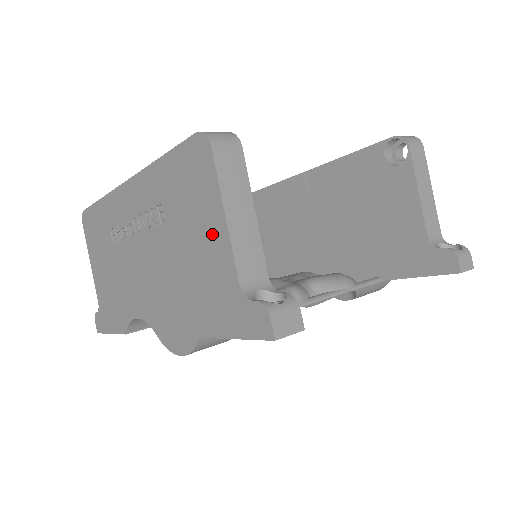
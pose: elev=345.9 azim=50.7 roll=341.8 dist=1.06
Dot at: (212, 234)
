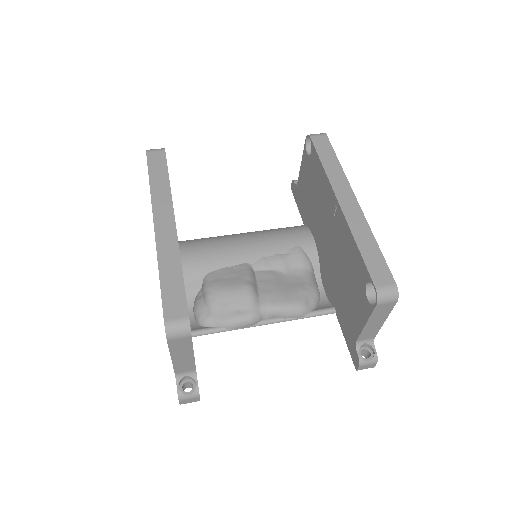
Dot at: occluded
